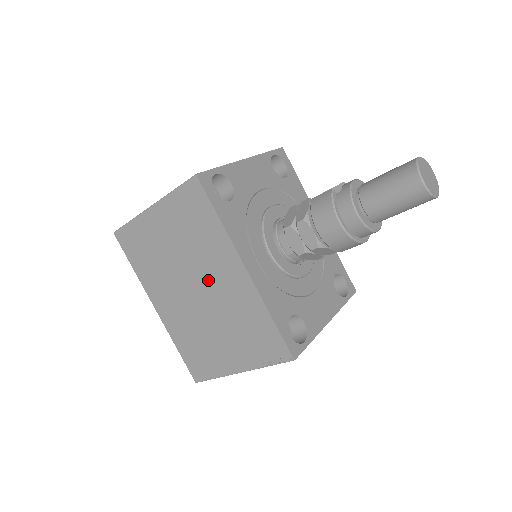
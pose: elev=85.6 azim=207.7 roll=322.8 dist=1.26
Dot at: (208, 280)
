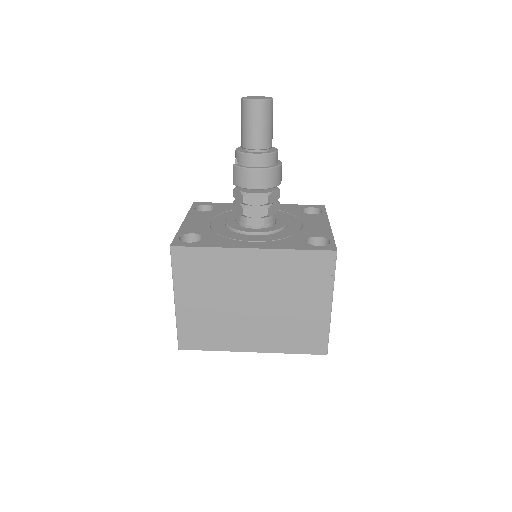
Dot at: (248, 287)
